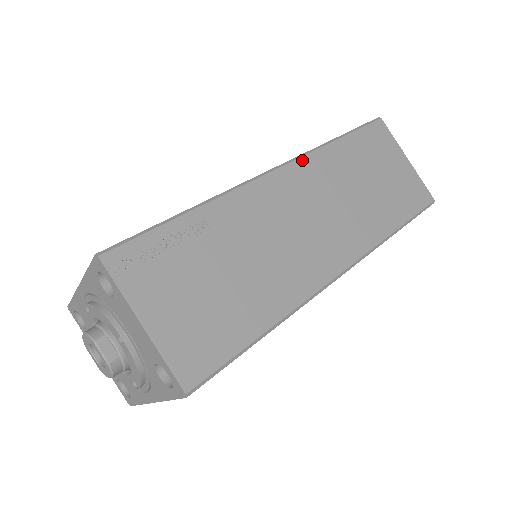
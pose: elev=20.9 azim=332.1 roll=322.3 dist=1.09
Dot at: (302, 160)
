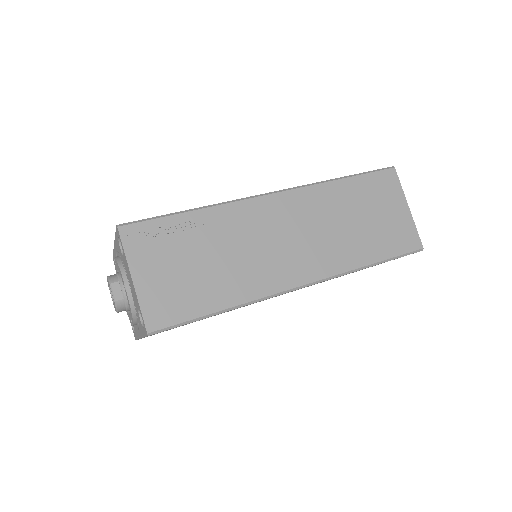
Dot at: (301, 190)
